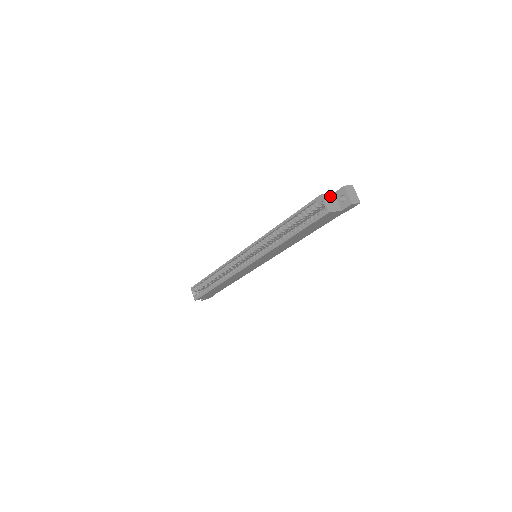
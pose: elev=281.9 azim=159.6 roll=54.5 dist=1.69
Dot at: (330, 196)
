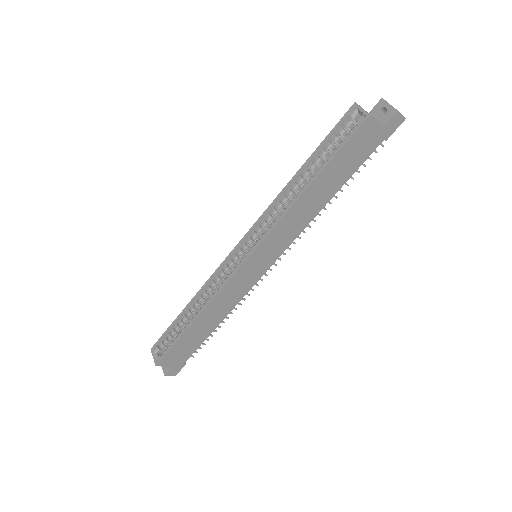
Dot at: occluded
